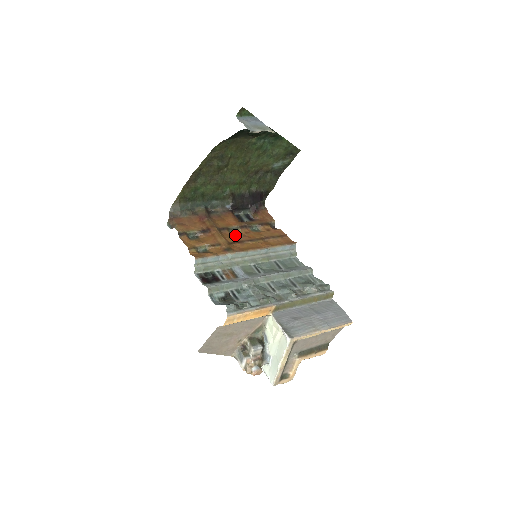
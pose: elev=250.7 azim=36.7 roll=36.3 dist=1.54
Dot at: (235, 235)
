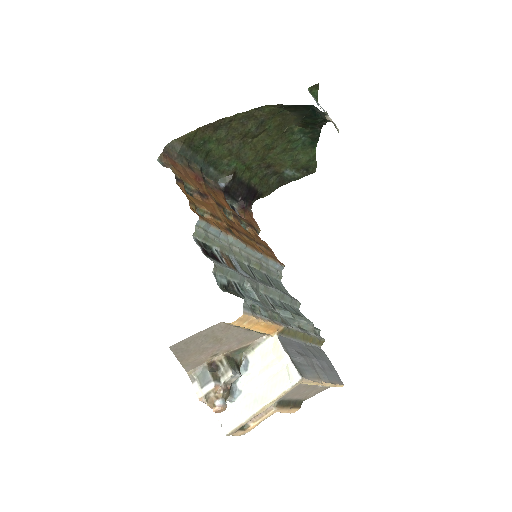
Dot at: (229, 220)
